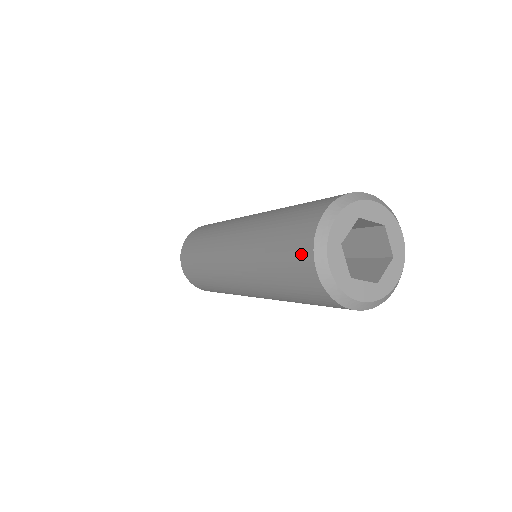
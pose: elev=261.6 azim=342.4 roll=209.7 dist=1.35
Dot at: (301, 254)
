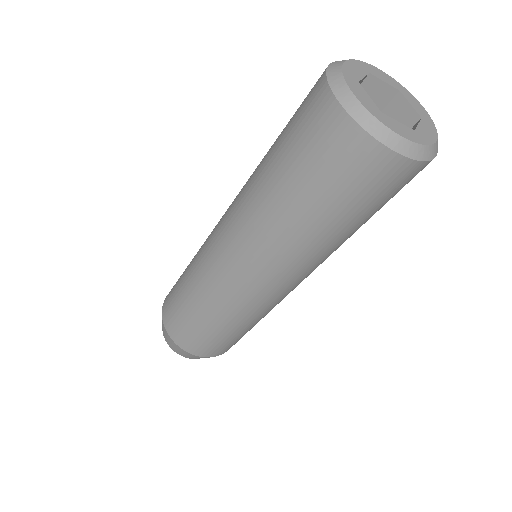
Dot at: (314, 107)
